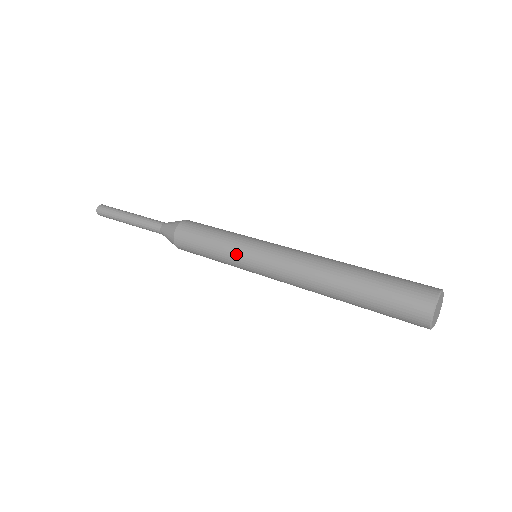
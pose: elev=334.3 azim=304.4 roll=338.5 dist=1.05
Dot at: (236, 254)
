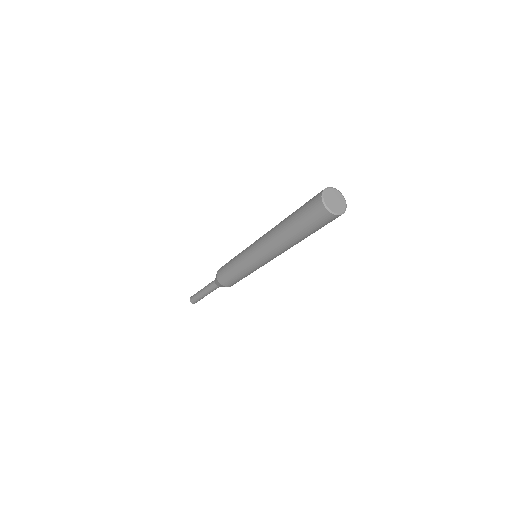
Dot at: occluded
